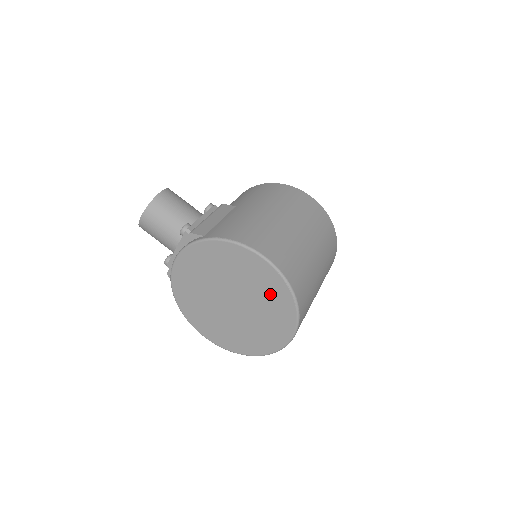
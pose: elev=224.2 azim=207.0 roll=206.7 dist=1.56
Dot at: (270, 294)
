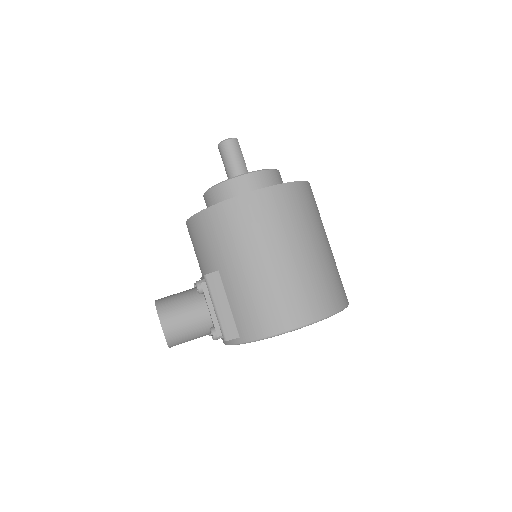
Dot at: occluded
